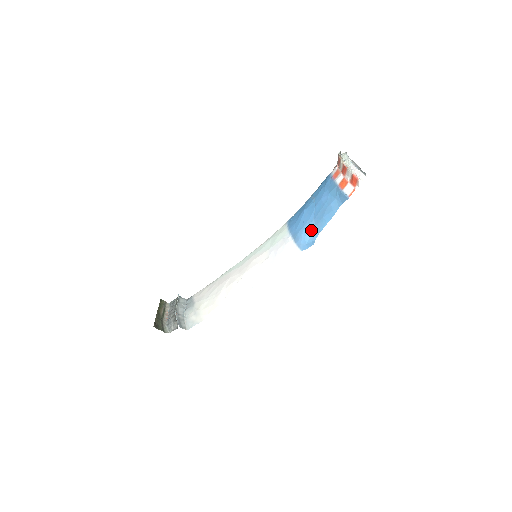
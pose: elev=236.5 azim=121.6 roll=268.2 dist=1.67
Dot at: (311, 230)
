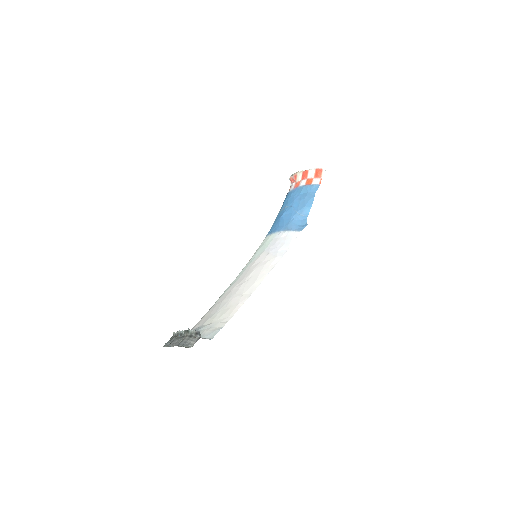
Dot at: (299, 219)
